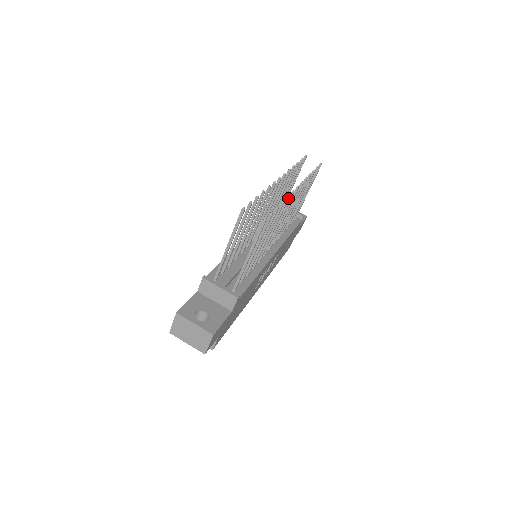
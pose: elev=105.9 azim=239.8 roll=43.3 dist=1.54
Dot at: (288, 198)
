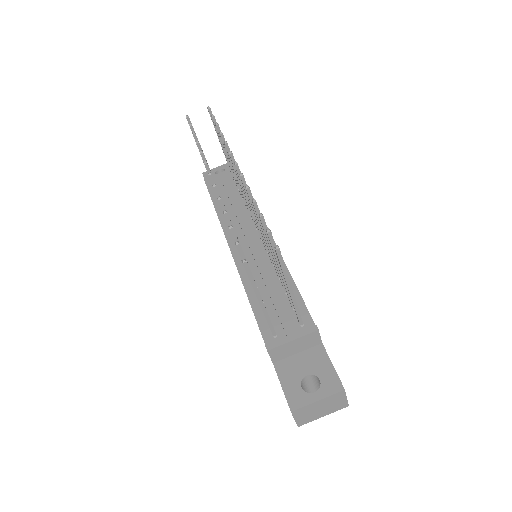
Dot at: (249, 189)
